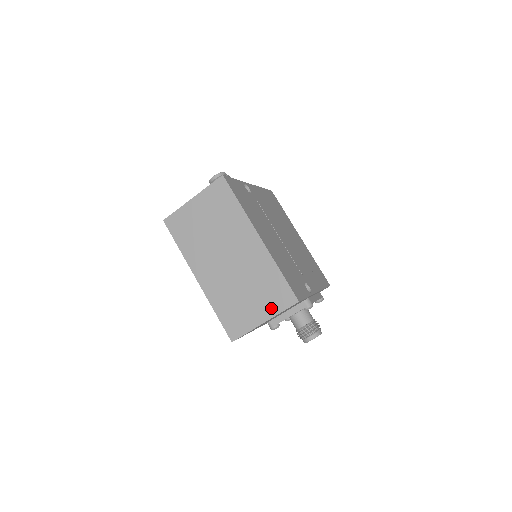
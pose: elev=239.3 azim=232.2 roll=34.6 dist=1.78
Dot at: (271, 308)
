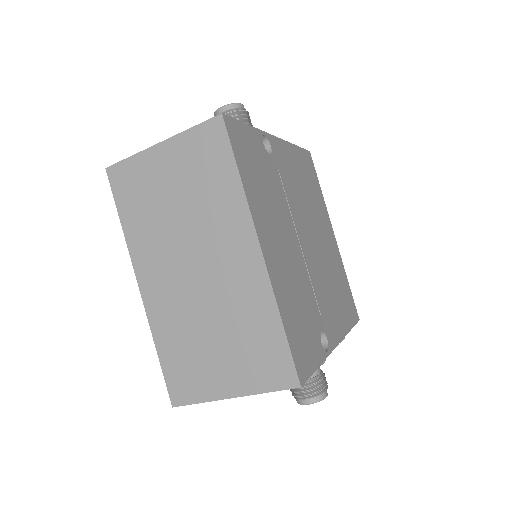
Dot at: (249, 379)
